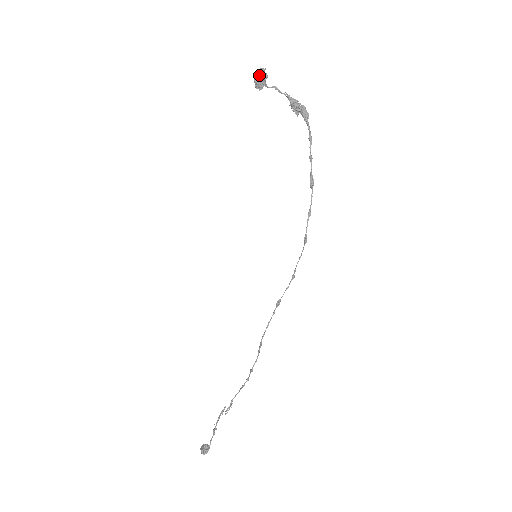
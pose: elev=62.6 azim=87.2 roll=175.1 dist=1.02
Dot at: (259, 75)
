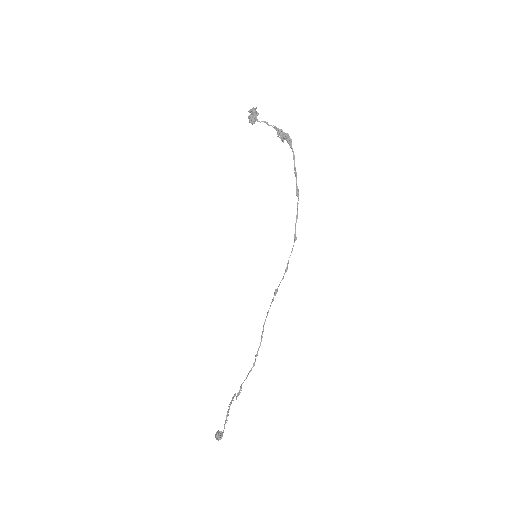
Dot at: (252, 113)
